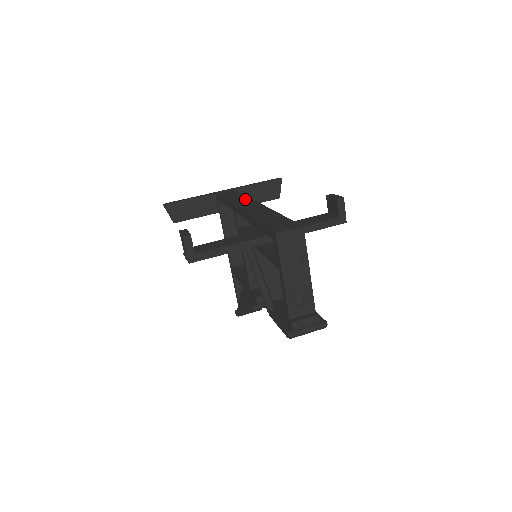
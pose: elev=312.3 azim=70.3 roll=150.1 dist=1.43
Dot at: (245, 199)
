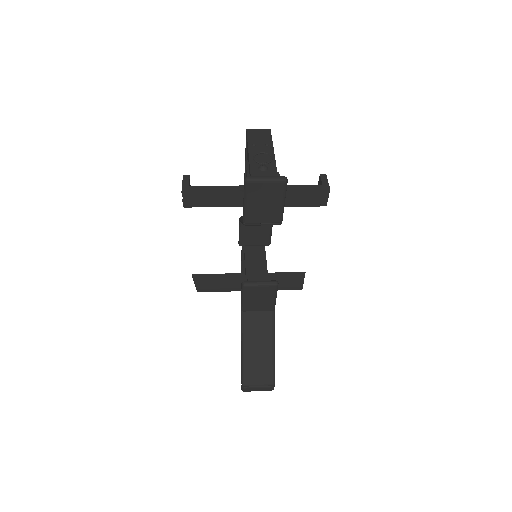
Dot at: occluded
